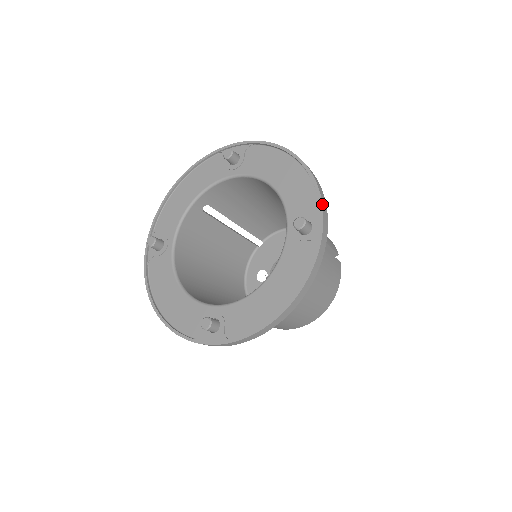
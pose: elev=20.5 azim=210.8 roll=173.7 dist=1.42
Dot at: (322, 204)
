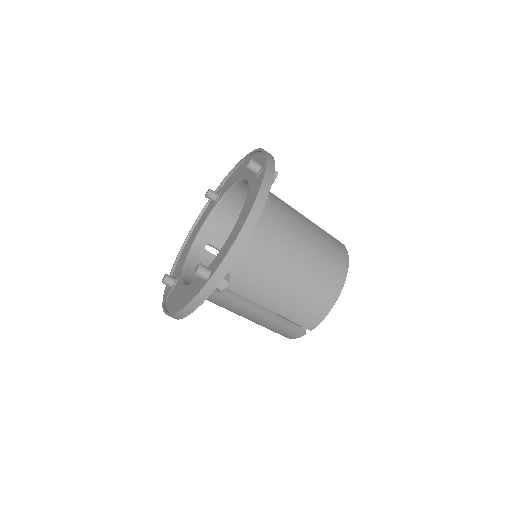
Dot at: (264, 150)
